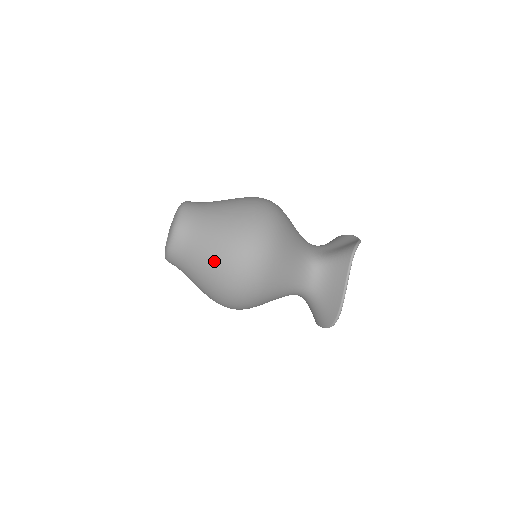
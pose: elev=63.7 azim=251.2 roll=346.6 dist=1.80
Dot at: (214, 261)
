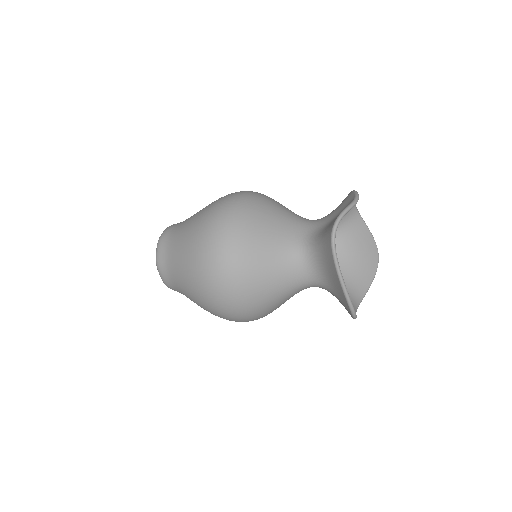
Dot at: (192, 291)
